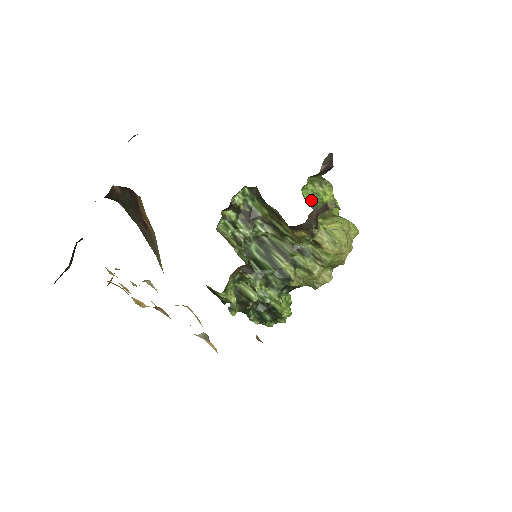
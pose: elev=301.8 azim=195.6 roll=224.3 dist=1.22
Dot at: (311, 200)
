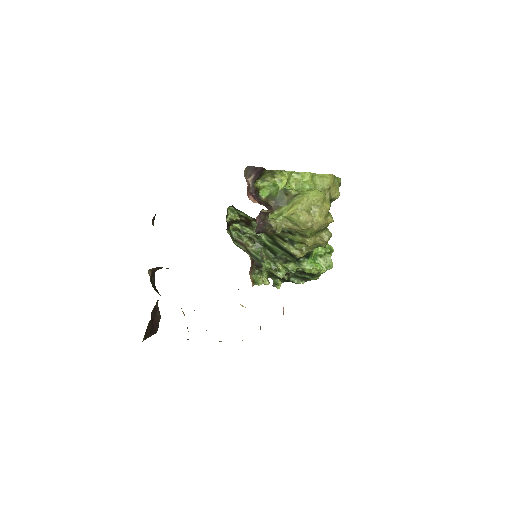
Dot at: (271, 194)
